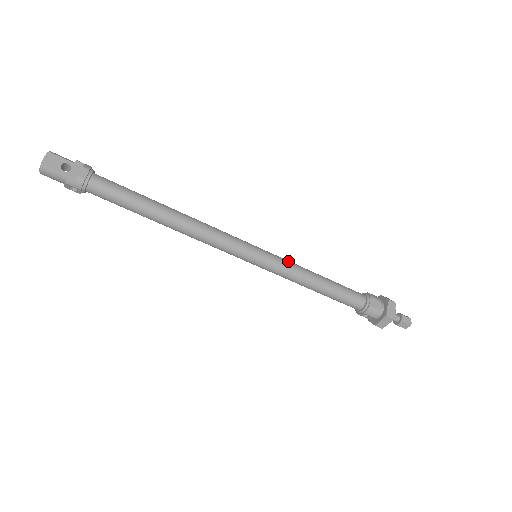
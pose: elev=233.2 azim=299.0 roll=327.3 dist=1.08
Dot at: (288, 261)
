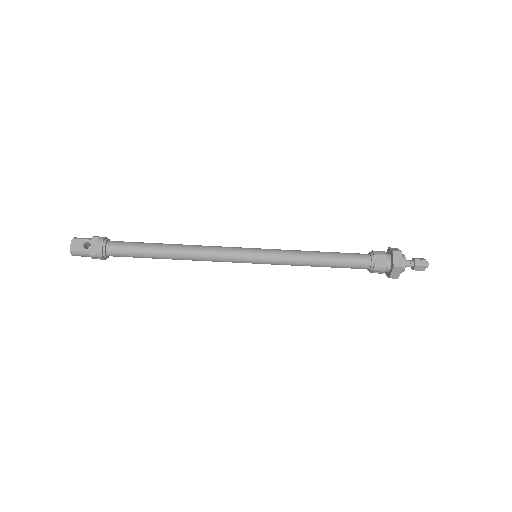
Dot at: (285, 250)
